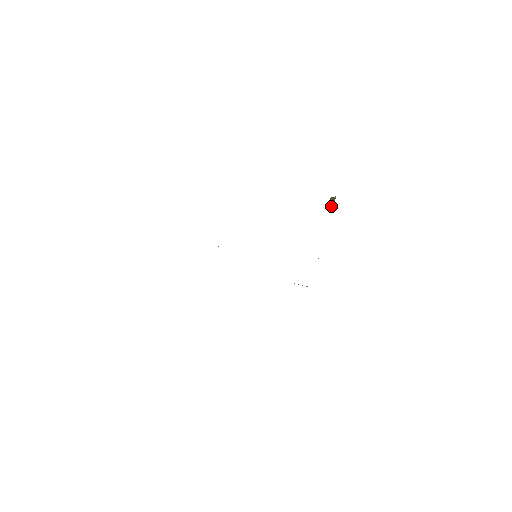
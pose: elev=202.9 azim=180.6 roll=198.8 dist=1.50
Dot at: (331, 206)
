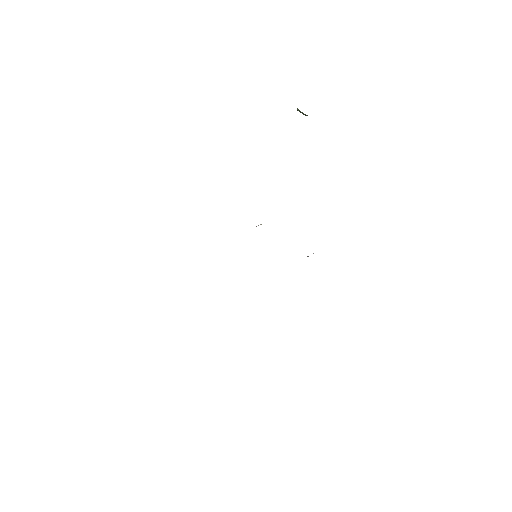
Dot at: occluded
